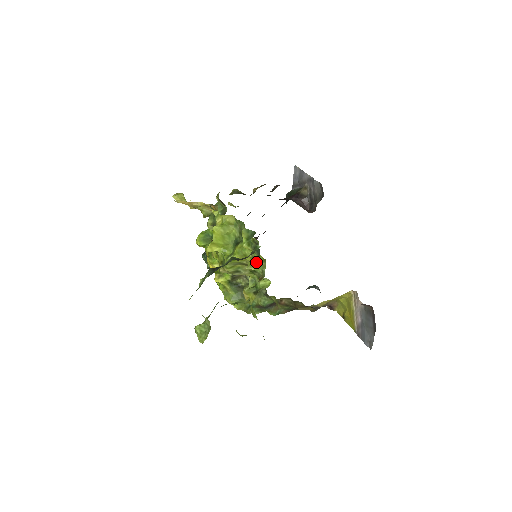
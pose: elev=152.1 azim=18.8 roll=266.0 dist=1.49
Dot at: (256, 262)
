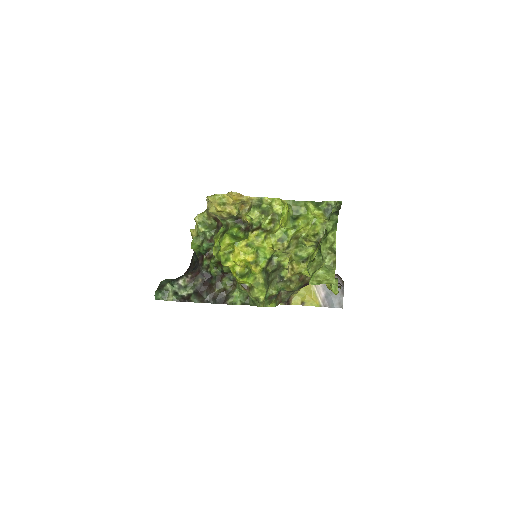
Dot at: (317, 227)
